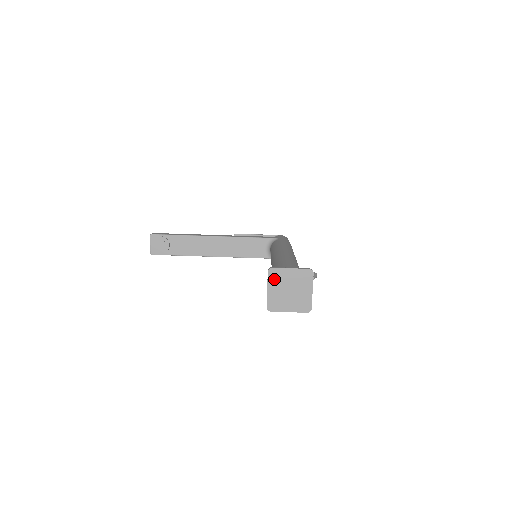
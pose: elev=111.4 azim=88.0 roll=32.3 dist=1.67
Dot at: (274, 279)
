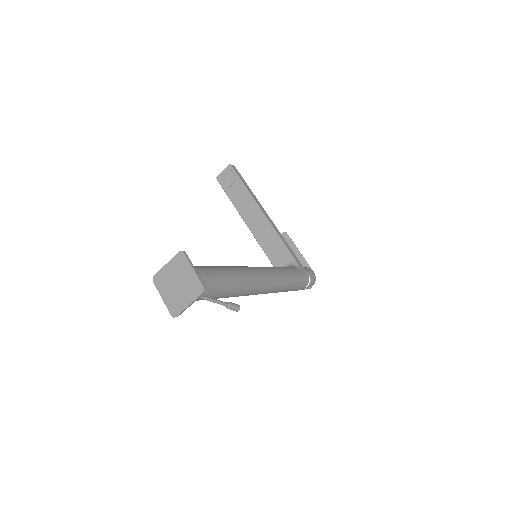
Dot at: (177, 262)
